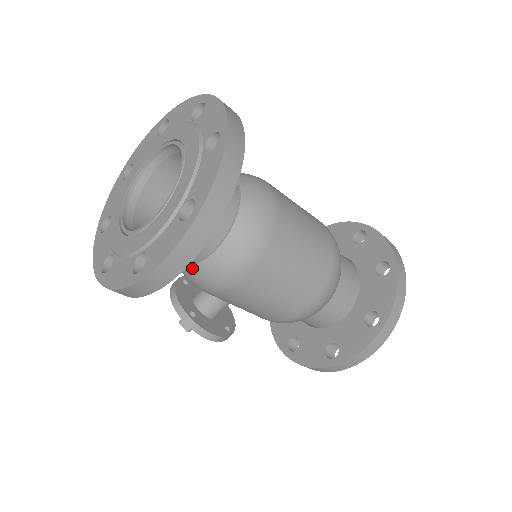
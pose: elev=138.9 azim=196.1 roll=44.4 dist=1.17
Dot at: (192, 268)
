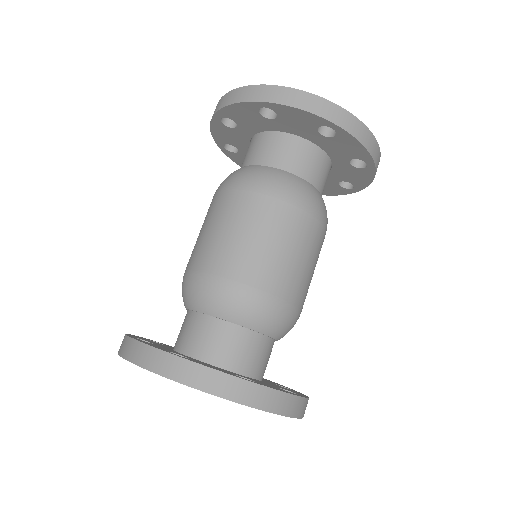
Dot at: occluded
